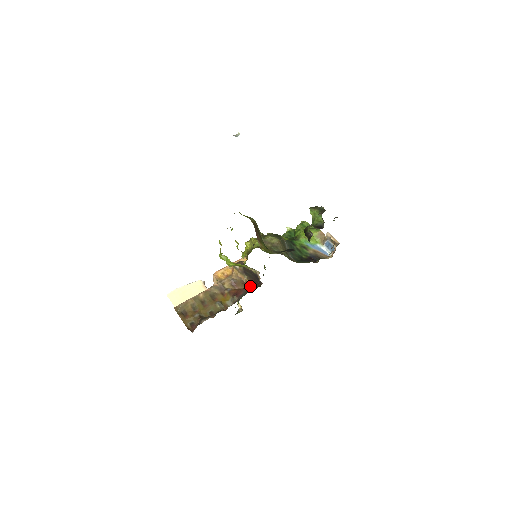
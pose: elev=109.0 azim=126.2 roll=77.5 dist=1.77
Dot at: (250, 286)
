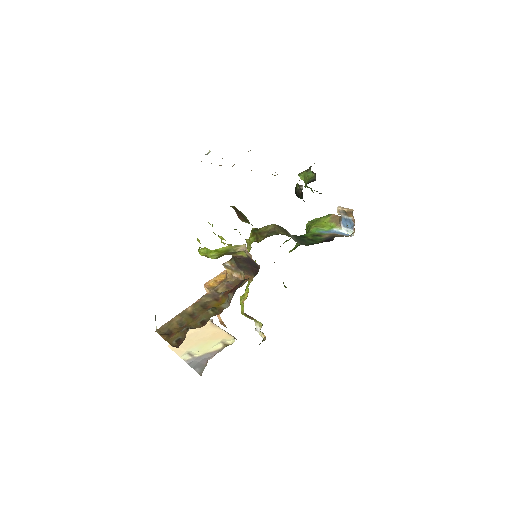
Dot at: (250, 281)
